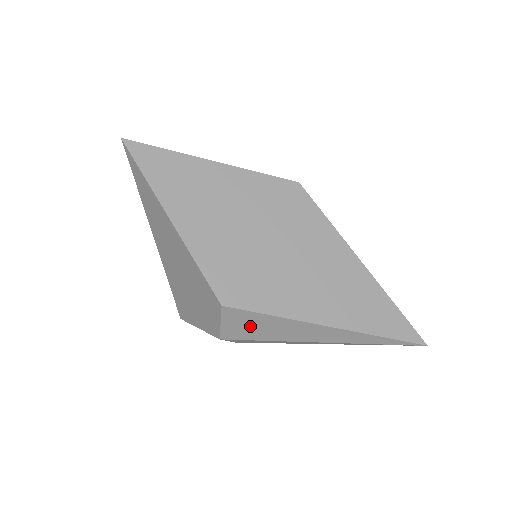
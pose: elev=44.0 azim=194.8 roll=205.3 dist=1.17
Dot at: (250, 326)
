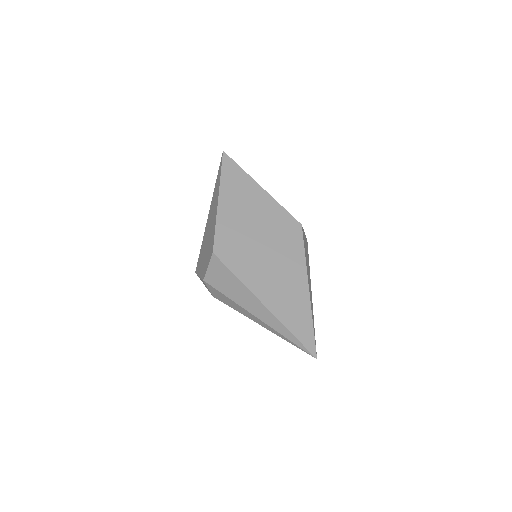
Dot at: (222, 278)
